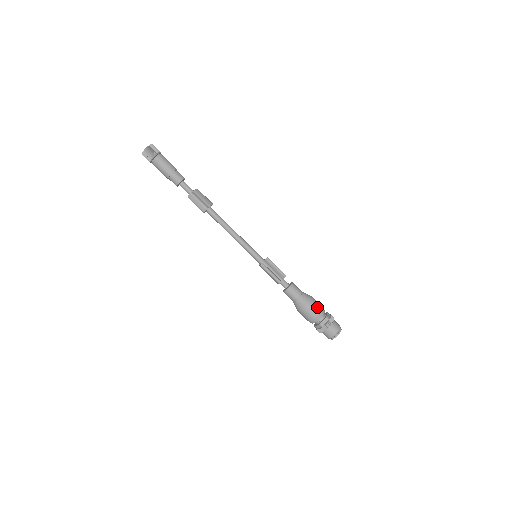
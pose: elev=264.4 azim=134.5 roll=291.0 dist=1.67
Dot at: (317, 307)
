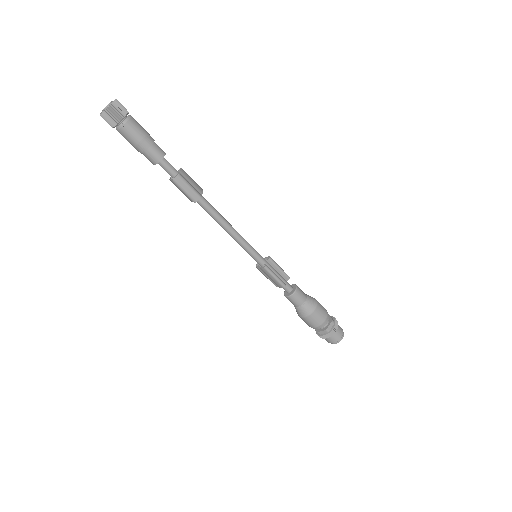
Dot at: (324, 311)
